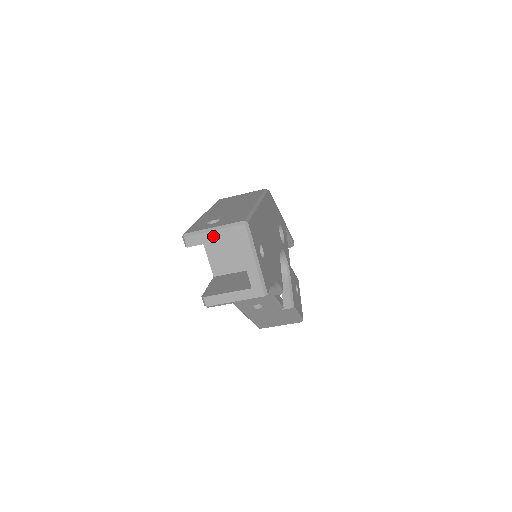
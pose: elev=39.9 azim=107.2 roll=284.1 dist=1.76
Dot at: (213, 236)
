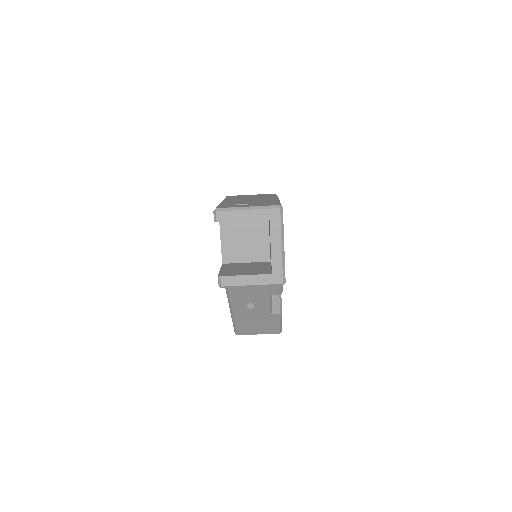
Dot at: (246, 215)
